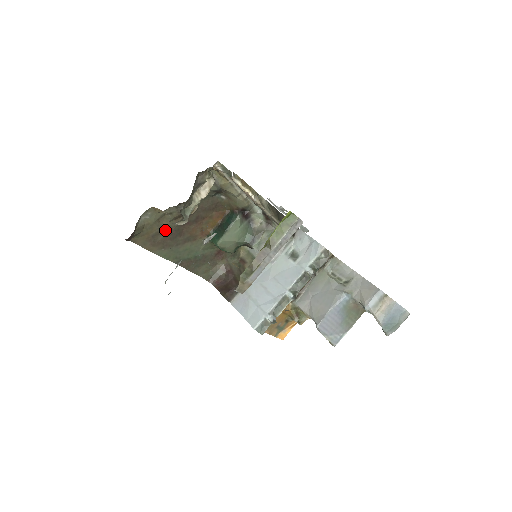
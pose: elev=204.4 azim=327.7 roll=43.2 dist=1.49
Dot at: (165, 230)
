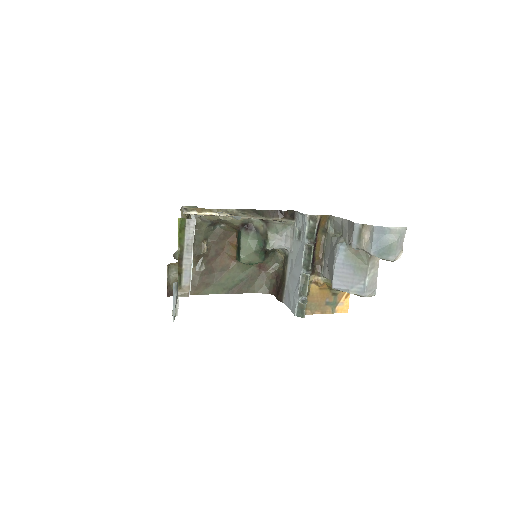
Dot at: (197, 274)
